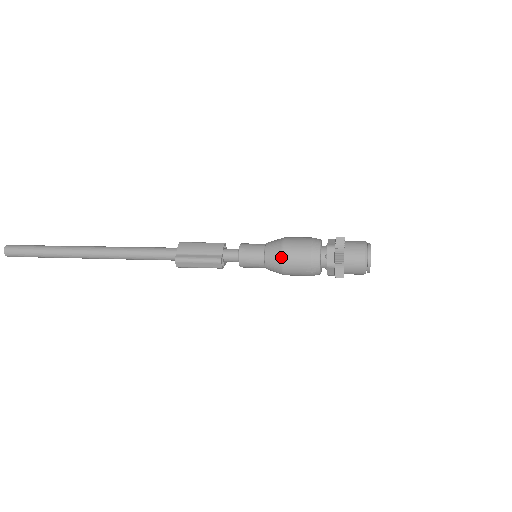
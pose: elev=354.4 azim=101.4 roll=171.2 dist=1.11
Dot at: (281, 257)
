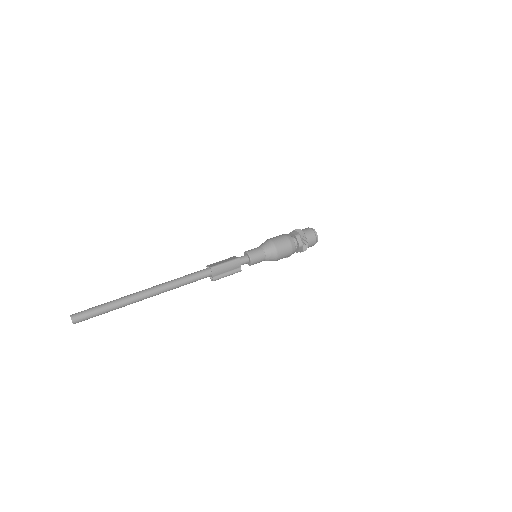
Dot at: (276, 260)
